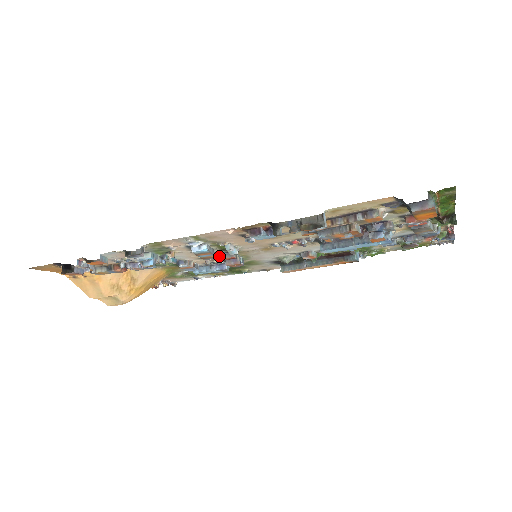
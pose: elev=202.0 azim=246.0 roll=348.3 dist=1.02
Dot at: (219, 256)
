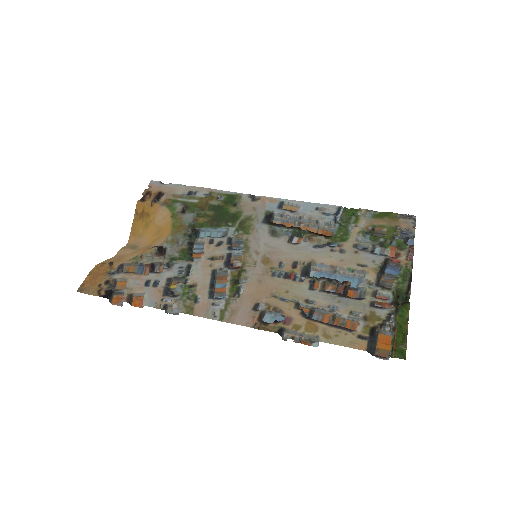
Dot at: (227, 261)
